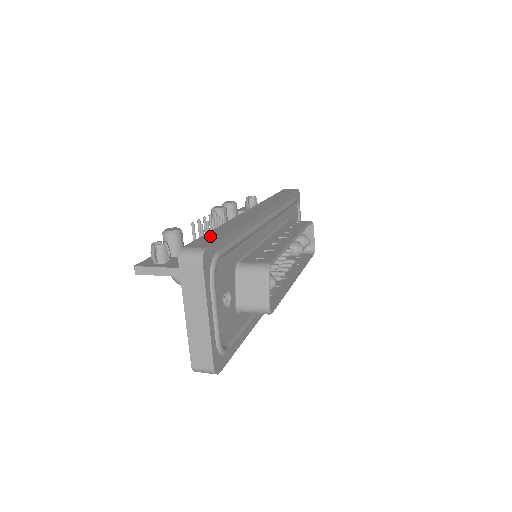
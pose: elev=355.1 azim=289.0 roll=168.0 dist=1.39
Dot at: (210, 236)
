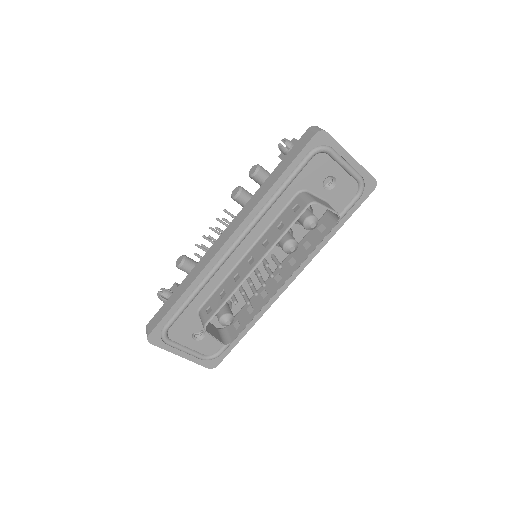
Dot at: (164, 309)
